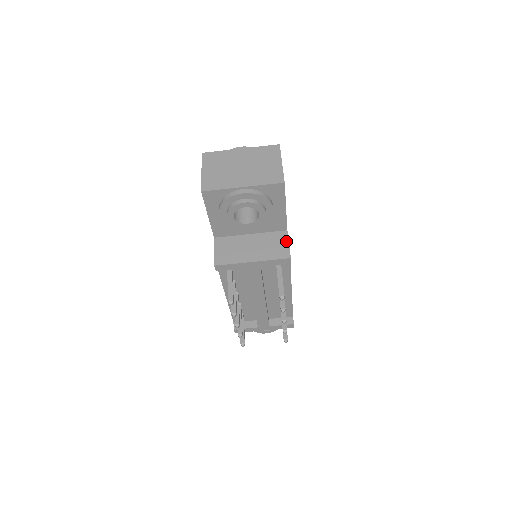
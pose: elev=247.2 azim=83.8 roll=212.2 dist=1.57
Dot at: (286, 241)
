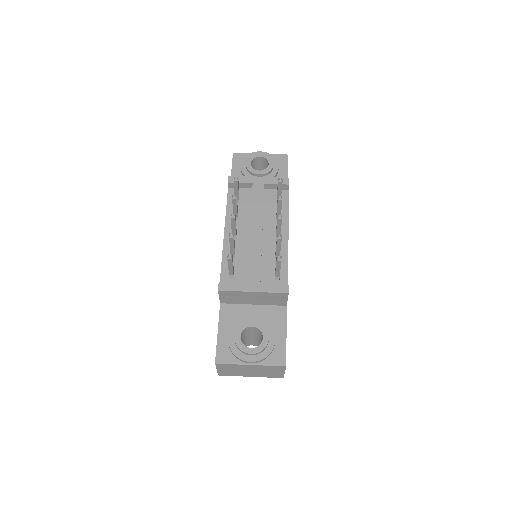
Dot at: occluded
